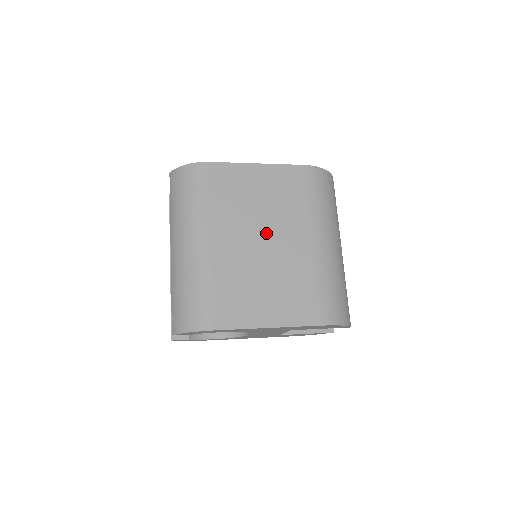
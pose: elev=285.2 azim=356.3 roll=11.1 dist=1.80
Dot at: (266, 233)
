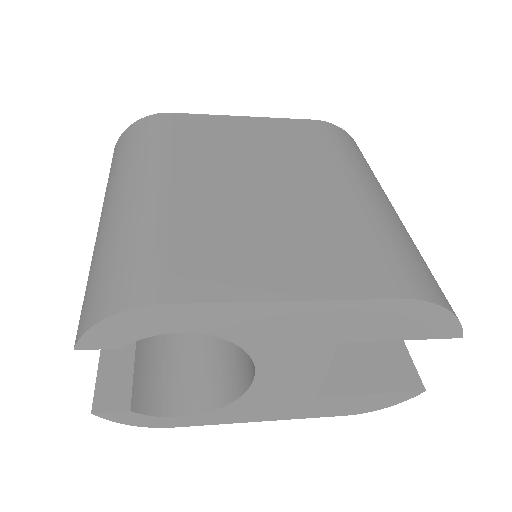
Dot at: (265, 177)
